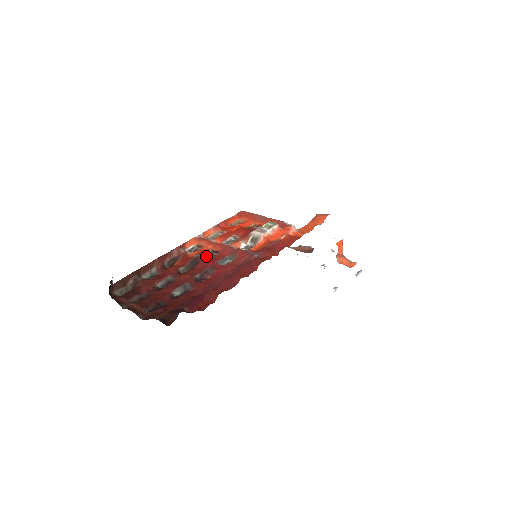
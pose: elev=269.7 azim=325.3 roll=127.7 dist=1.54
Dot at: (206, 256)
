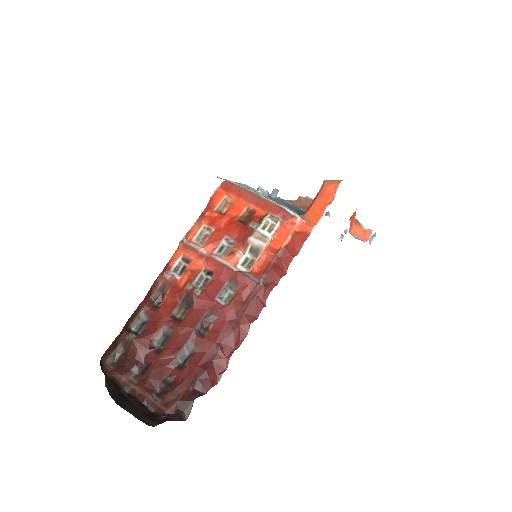
Dot at: (199, 281)
